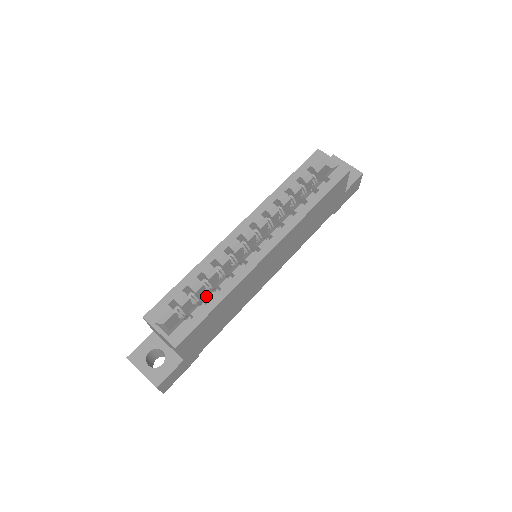
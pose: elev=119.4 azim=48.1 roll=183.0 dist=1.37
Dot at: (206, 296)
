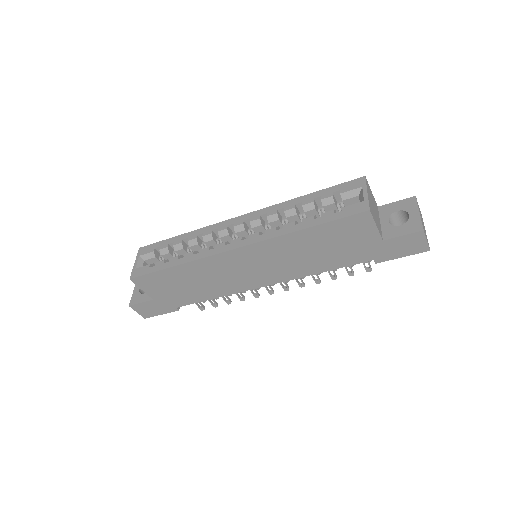
Dot at: (174, 257)
